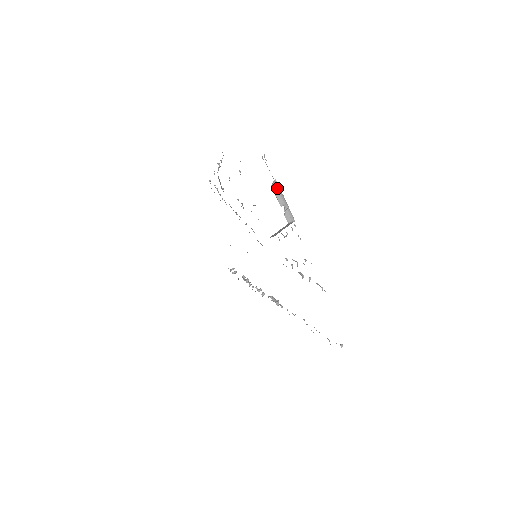
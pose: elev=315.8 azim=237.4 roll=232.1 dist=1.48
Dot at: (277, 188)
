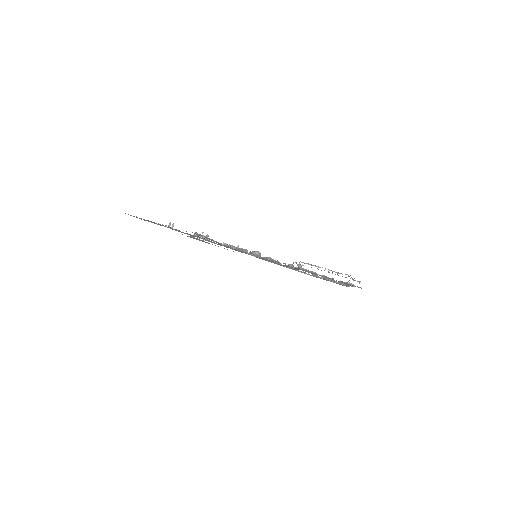
Dot at: occluded
